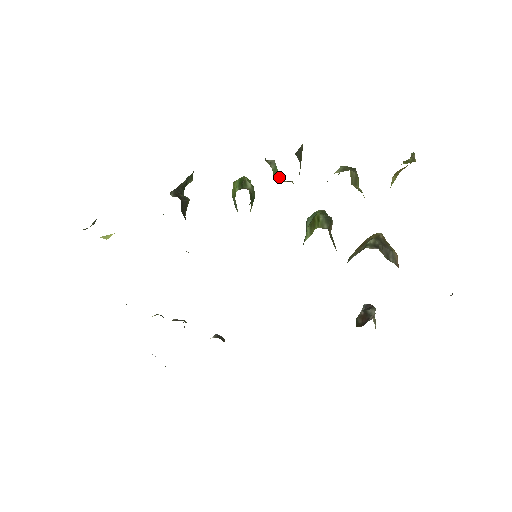
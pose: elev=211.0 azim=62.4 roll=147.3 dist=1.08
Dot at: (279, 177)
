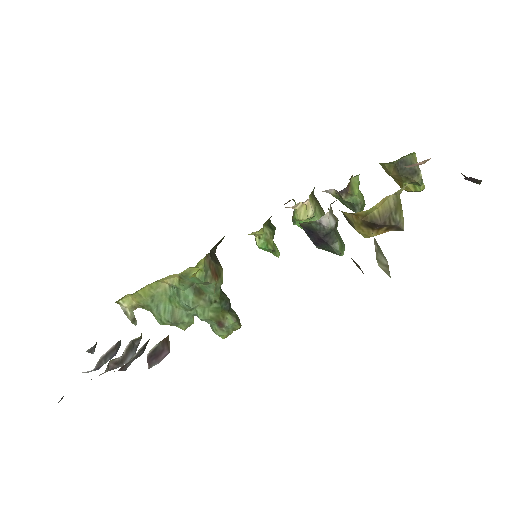
Dot at: (296, 207)
